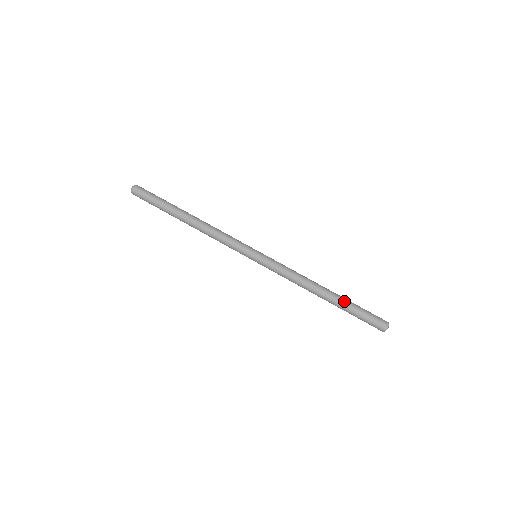
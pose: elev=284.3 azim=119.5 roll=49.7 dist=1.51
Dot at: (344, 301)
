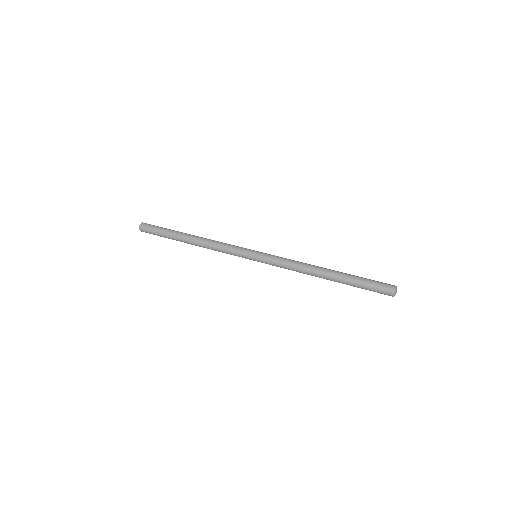
Dot at: occluded
